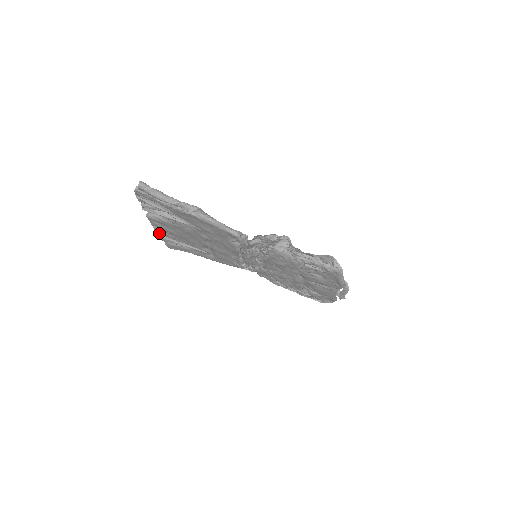
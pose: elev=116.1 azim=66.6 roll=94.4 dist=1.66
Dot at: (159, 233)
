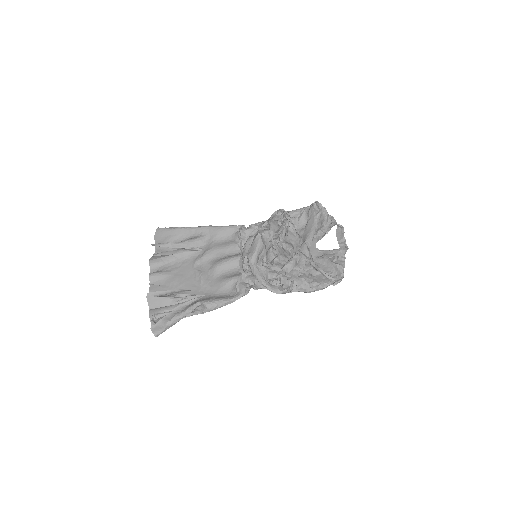
Dot at: (156, 255)
